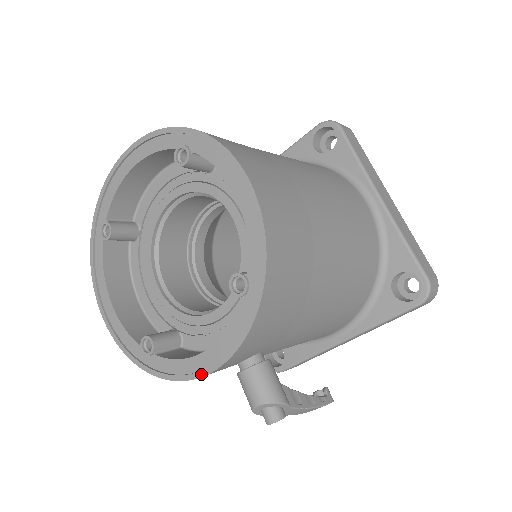
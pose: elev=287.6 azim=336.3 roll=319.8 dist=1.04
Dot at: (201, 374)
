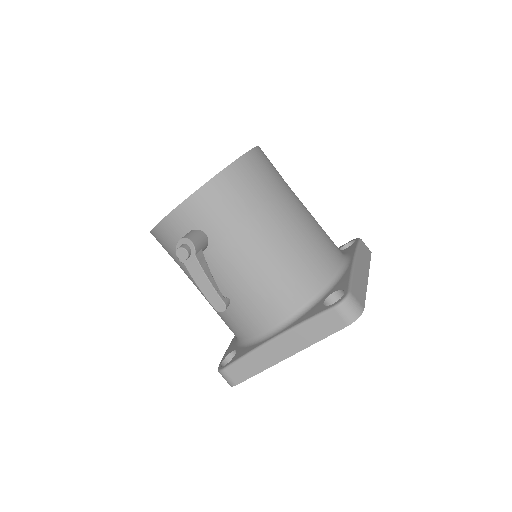
Dot at: (171, 212)
